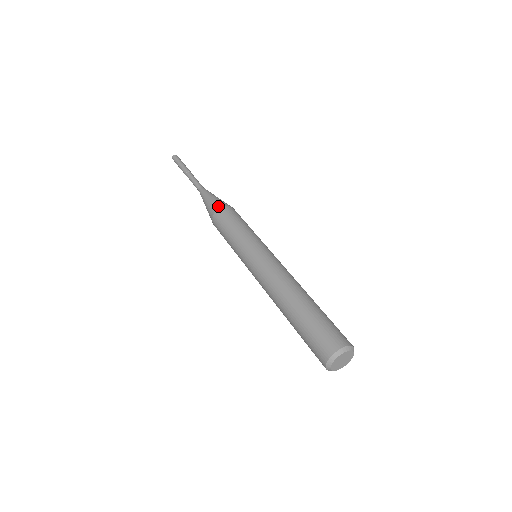
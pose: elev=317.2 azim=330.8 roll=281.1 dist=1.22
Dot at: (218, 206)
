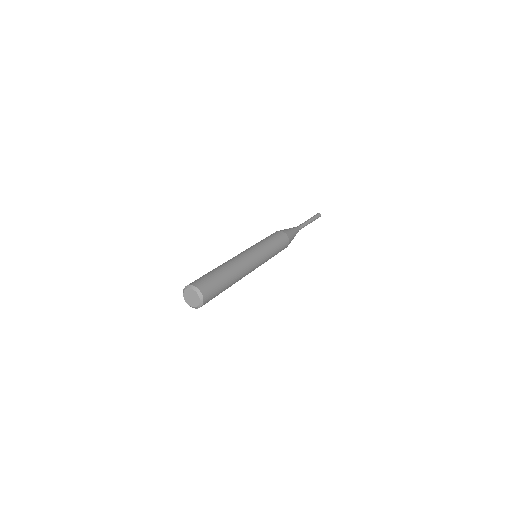
Dot at: occluded
